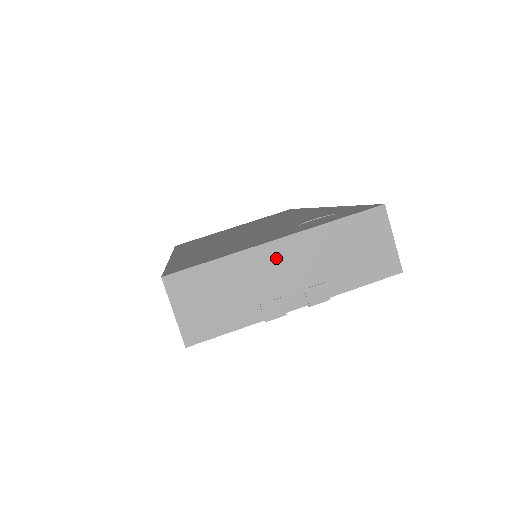
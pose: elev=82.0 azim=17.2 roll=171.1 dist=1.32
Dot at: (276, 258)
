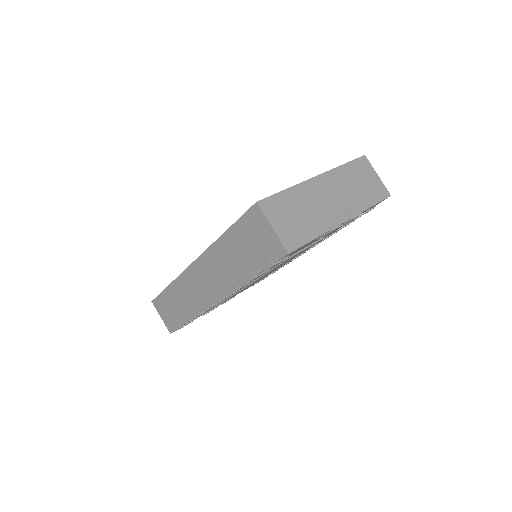
Dot at: (321, 188)
